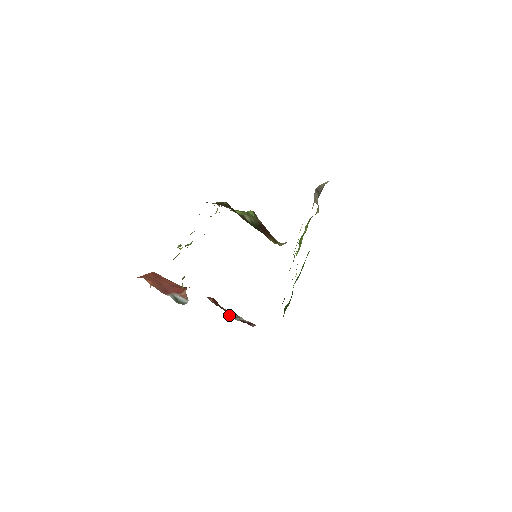
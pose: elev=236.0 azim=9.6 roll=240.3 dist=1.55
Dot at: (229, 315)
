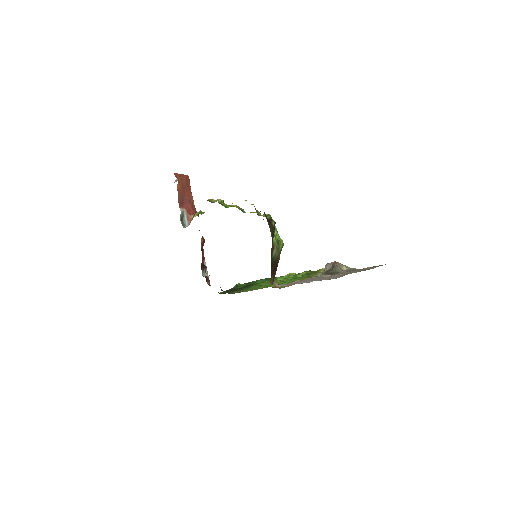
Dot at: (202, 266)
